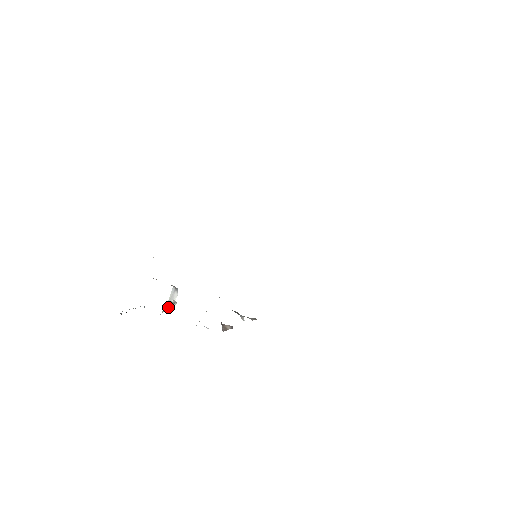
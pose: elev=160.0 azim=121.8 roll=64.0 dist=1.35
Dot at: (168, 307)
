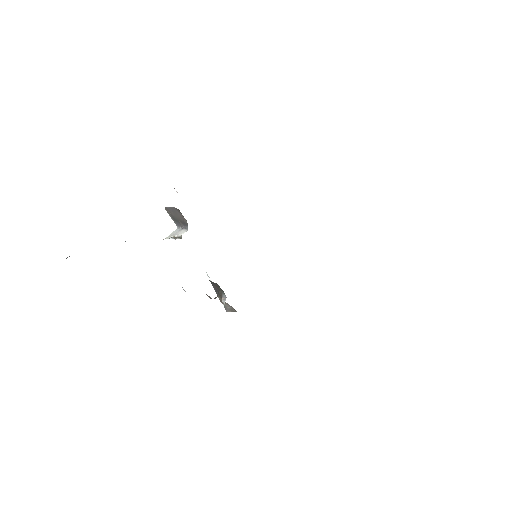
Dot at: (169, 238)
